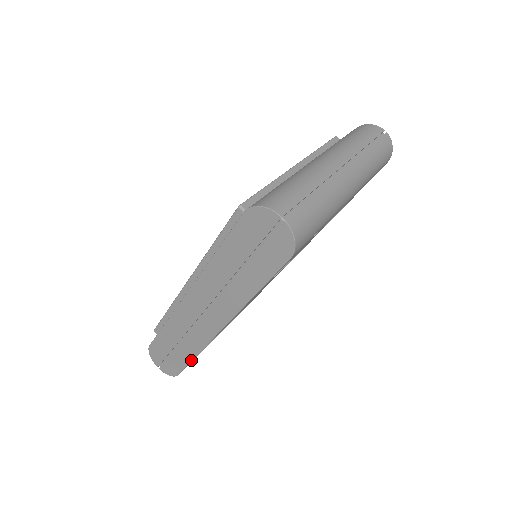
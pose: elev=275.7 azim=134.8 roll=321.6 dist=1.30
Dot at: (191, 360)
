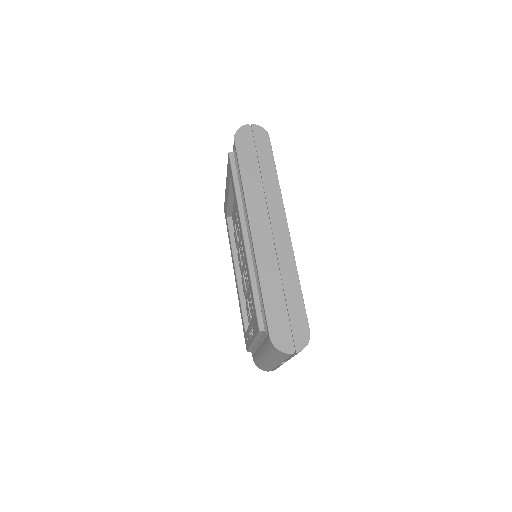
Dot at: (300, 289)
